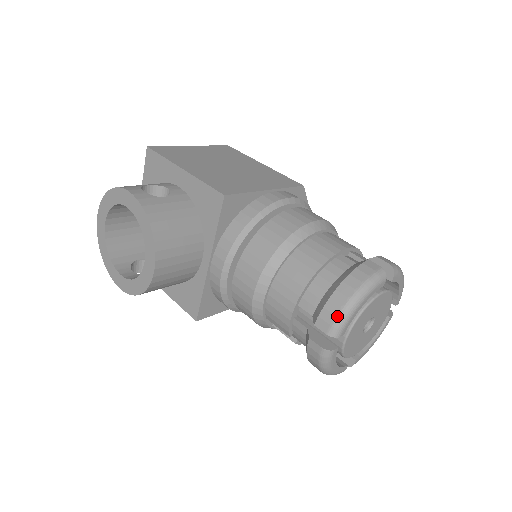
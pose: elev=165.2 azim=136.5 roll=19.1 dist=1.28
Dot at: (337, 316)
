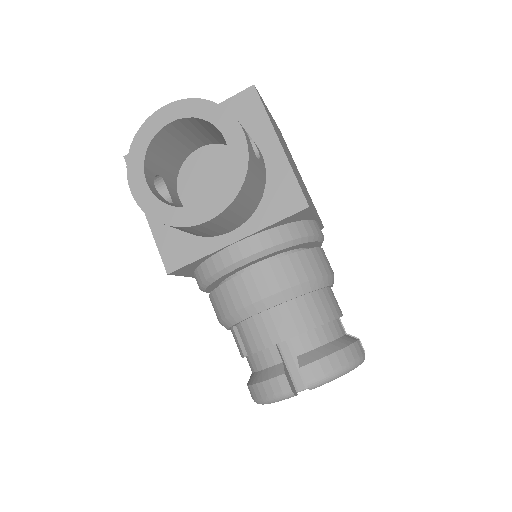
Dot at: (325, 375)
